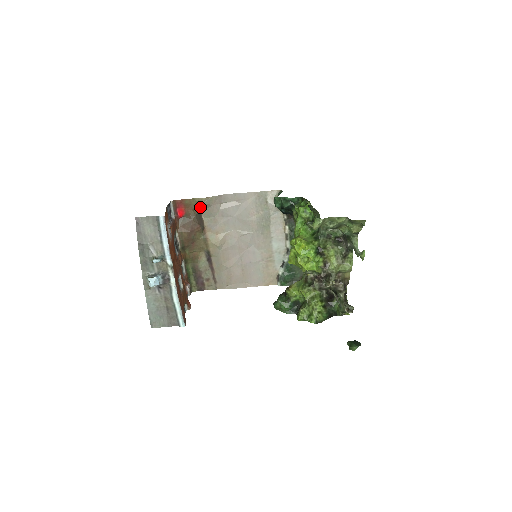
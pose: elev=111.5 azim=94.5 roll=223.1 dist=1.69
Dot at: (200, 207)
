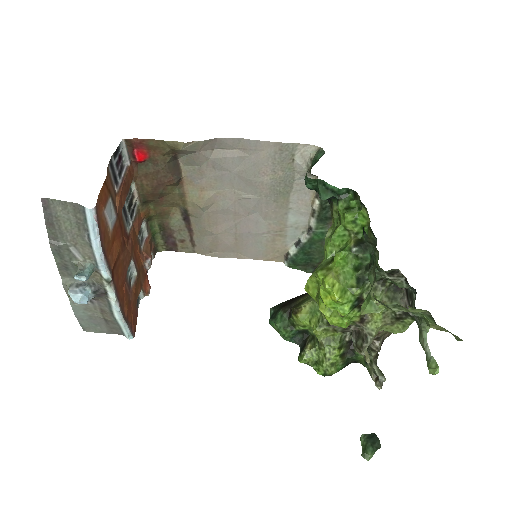
Dot at: (176, 151)
